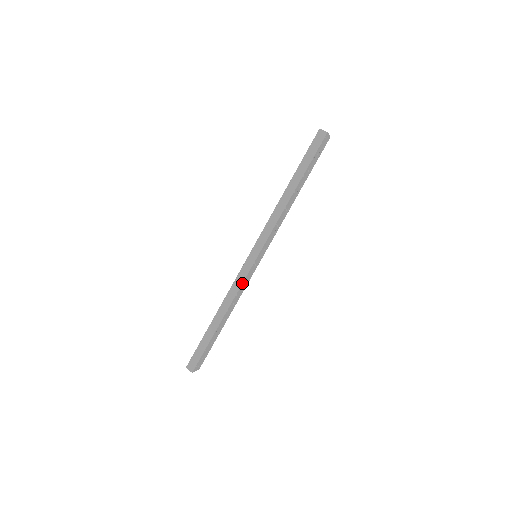
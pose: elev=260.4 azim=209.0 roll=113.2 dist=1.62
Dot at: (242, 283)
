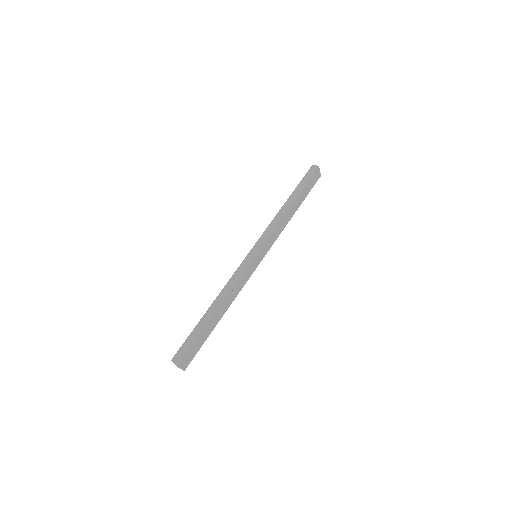
Dot at: (242, 274)
